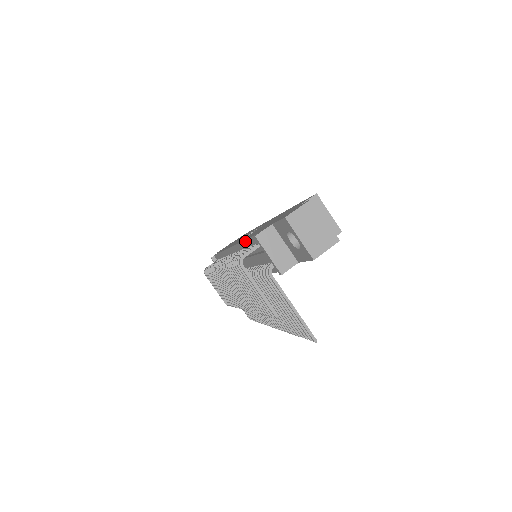
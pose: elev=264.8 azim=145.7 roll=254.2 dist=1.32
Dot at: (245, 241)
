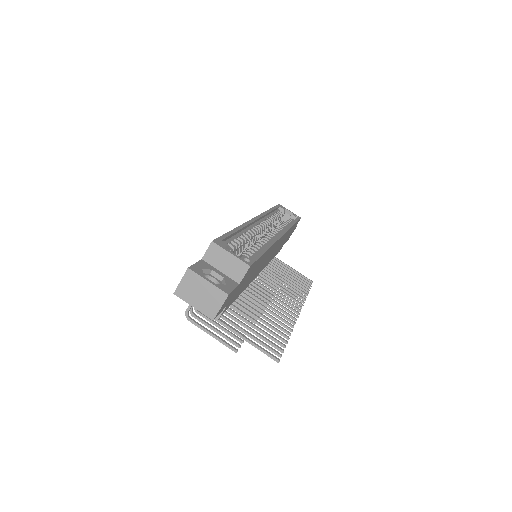
Dot at: occluded
